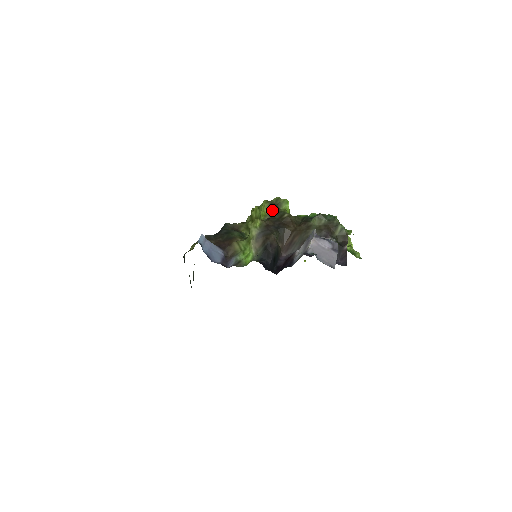
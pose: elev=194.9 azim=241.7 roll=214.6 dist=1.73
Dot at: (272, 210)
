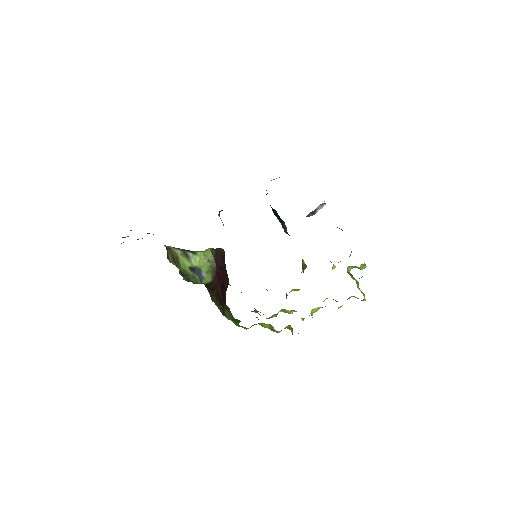
Dot at: occluded
